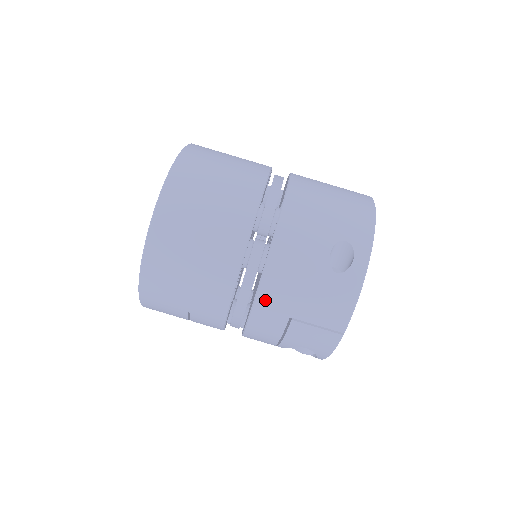
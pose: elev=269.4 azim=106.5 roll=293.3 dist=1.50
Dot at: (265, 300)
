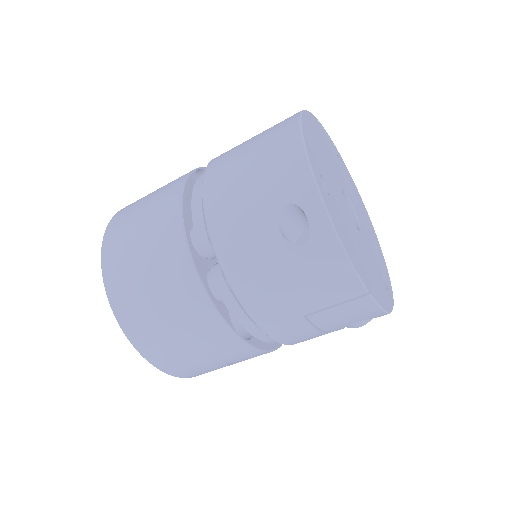
Dot at: (264, 319)
